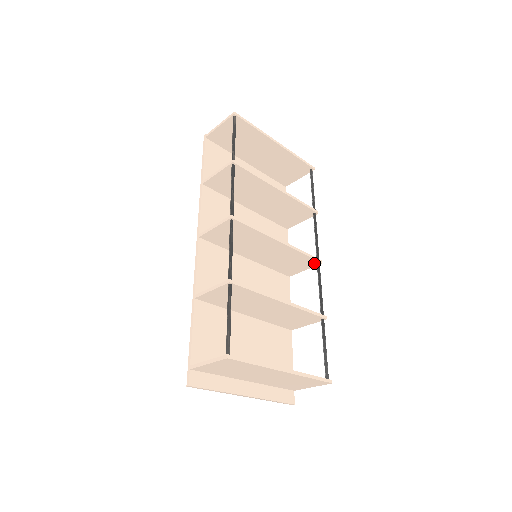
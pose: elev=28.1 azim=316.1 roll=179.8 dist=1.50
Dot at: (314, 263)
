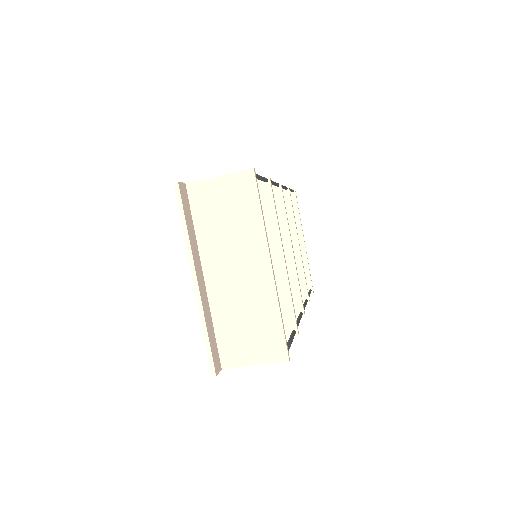
Dot at: (297, 311)
